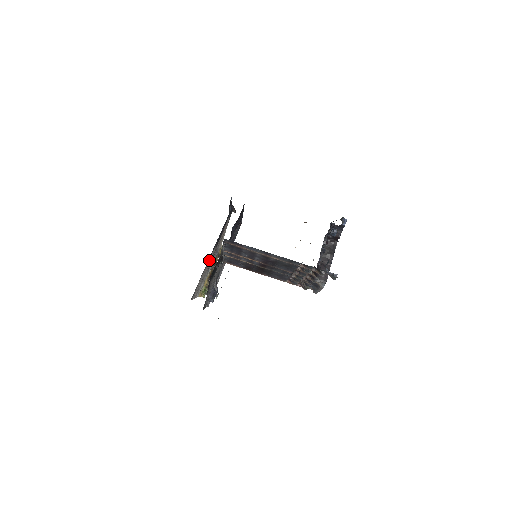
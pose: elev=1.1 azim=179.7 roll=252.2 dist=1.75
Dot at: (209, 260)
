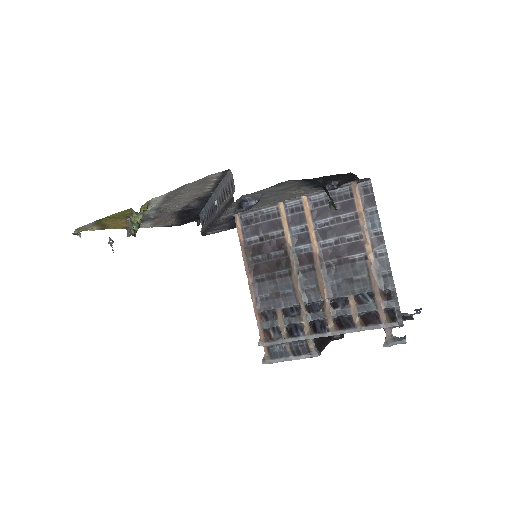
Dot at: (192, 200)
